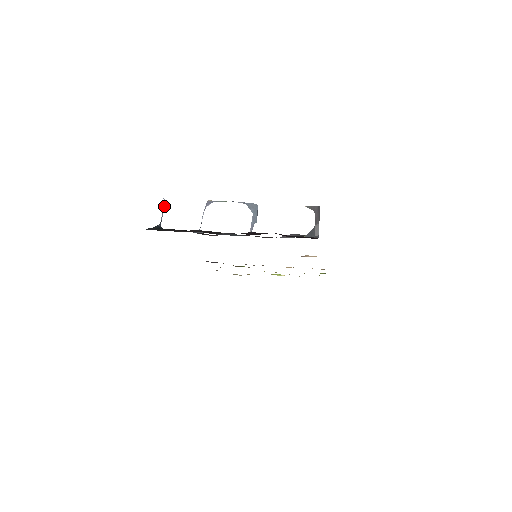
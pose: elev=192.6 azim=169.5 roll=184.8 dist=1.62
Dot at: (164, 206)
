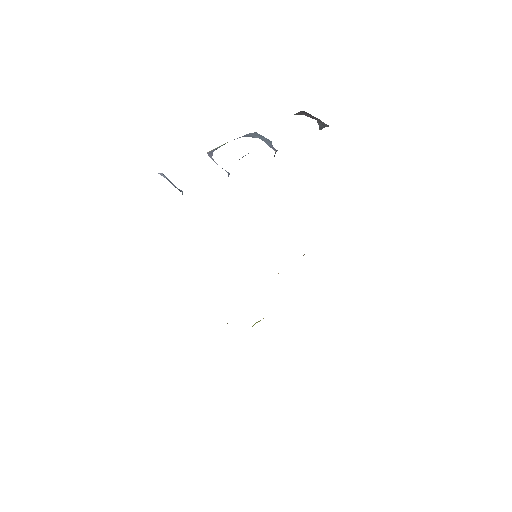
Dot at: (167, 178)
